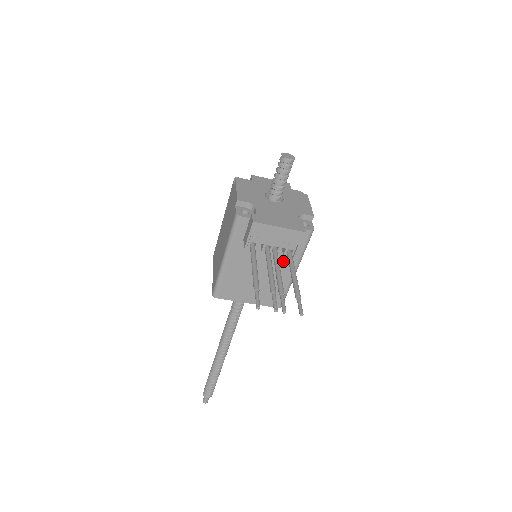
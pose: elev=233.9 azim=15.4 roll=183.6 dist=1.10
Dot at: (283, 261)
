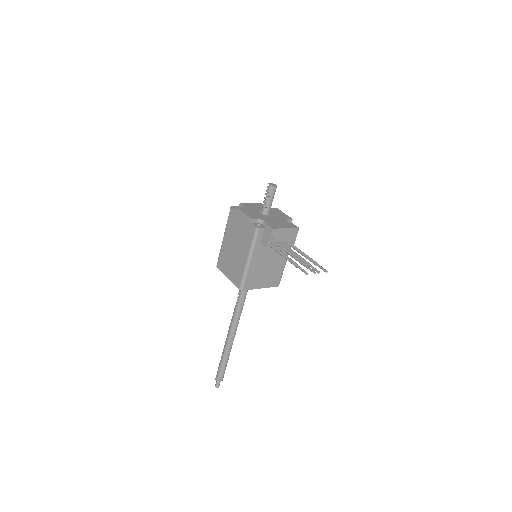
Dot at: occluded
